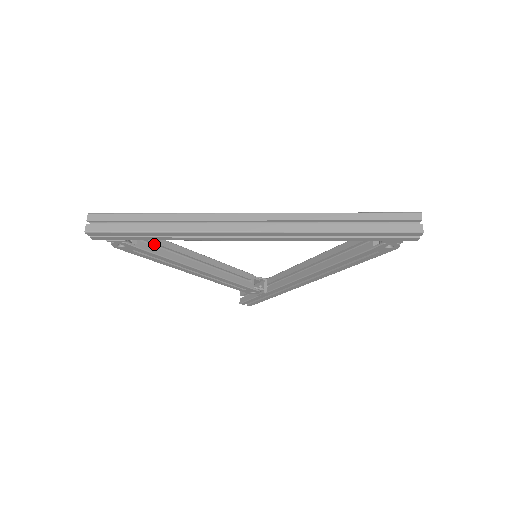
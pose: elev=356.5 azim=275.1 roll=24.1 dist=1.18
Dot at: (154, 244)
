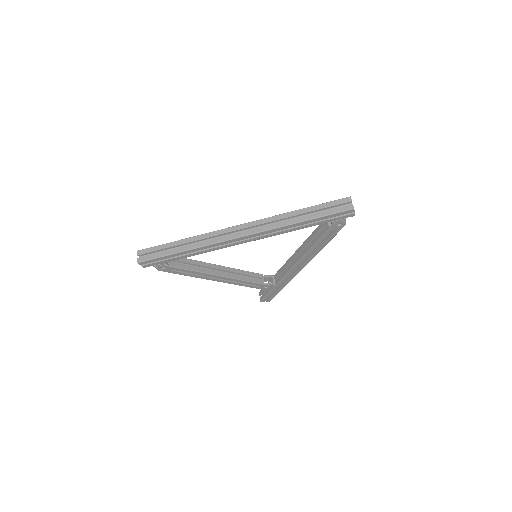
Dot at: (185, 264)
